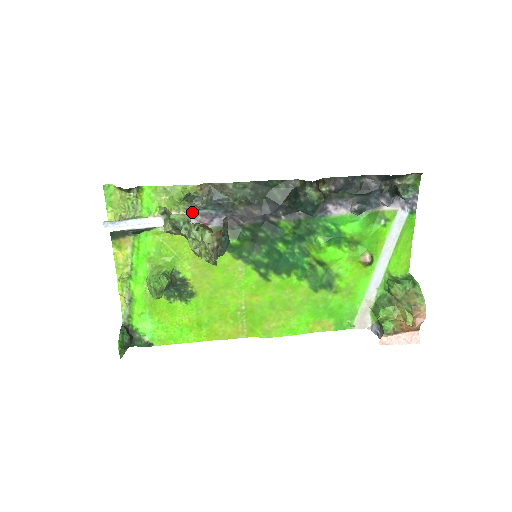
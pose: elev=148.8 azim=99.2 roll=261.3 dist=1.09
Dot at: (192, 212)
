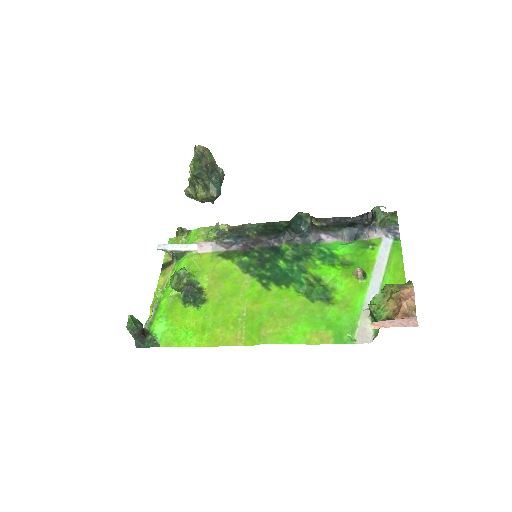
Dot at: (219, 241)
